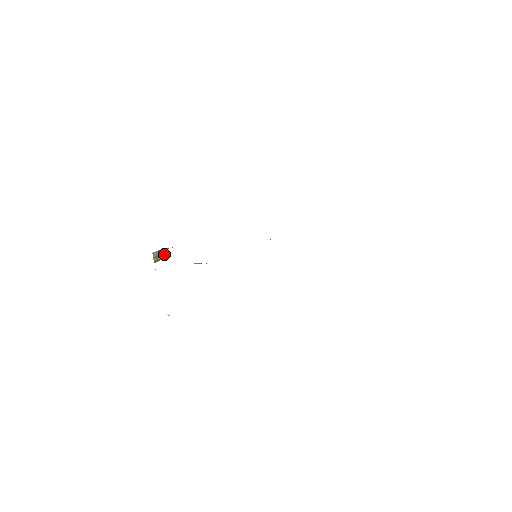
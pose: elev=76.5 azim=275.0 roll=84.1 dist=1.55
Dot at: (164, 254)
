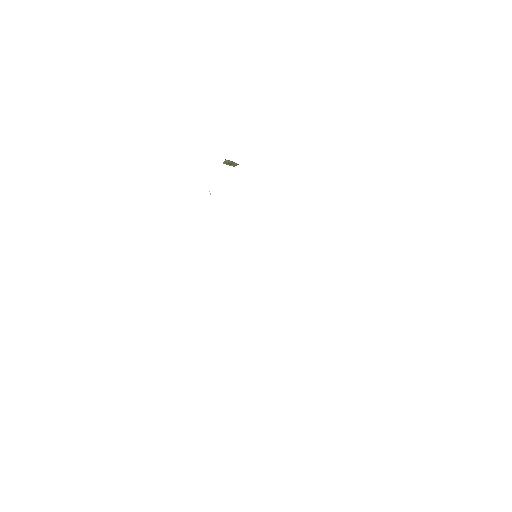
Dot at: (236, 165)
